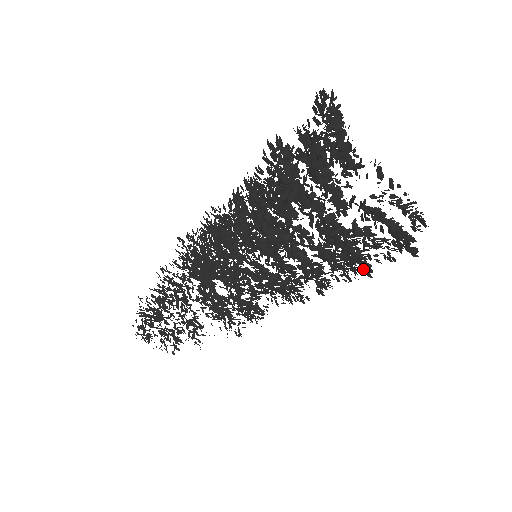
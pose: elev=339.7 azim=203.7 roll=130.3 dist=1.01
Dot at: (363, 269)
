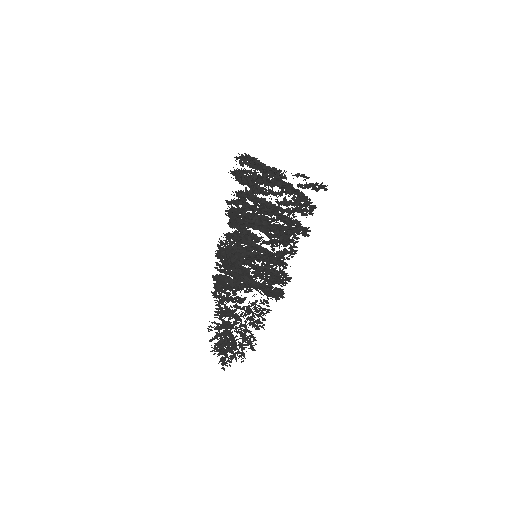
Dot at: occluded
